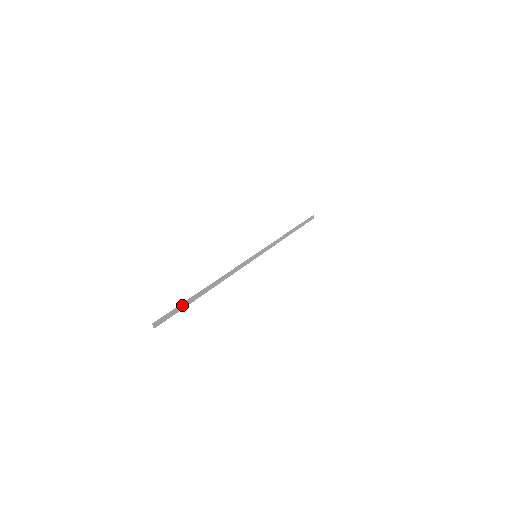
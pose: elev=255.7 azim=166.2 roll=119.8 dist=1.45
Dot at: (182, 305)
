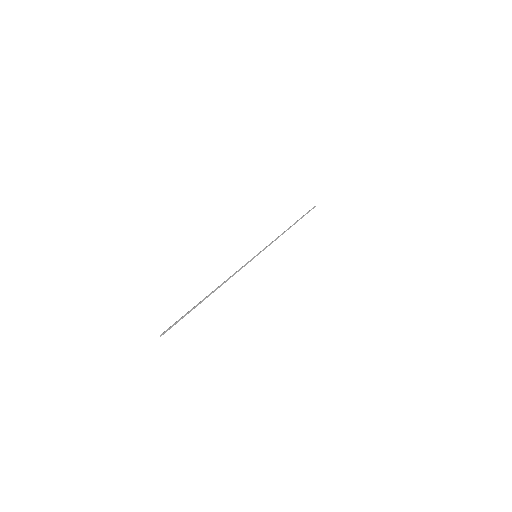
Dot at: occluded
